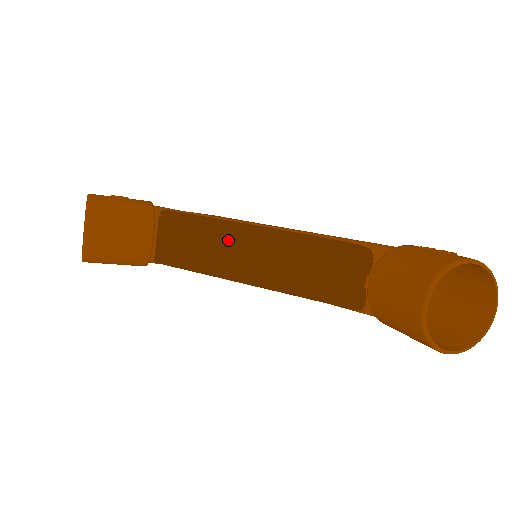
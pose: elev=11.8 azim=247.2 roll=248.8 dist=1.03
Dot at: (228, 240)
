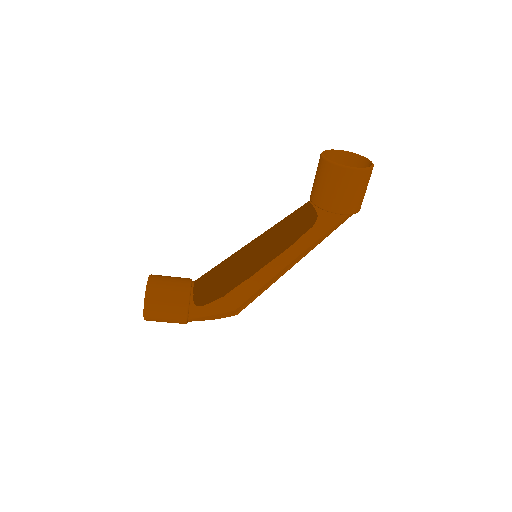
Dot at: (236, 252)
